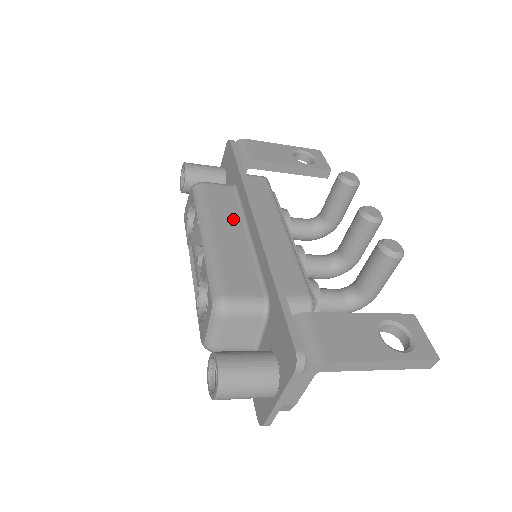
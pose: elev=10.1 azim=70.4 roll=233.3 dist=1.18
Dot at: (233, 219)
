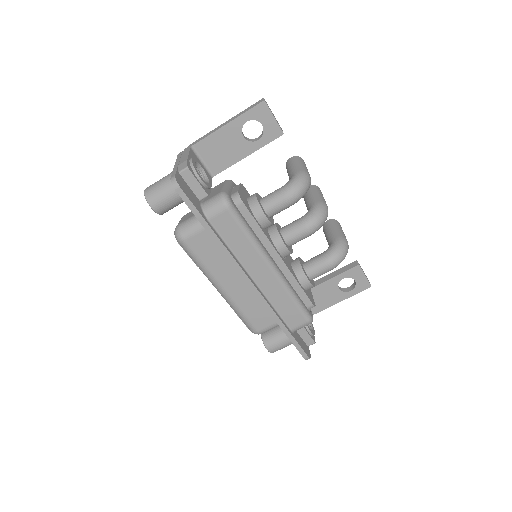
Dot at: occluded
